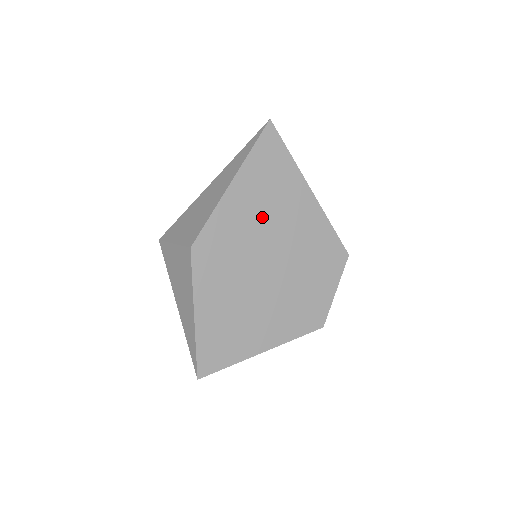
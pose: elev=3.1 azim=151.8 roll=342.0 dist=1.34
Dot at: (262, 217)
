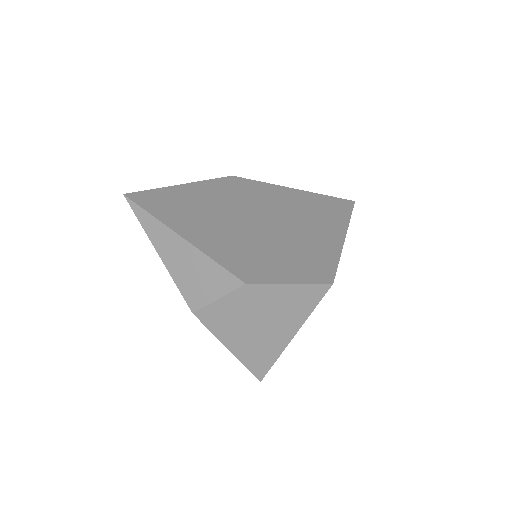
Dot at: (293, 210)
